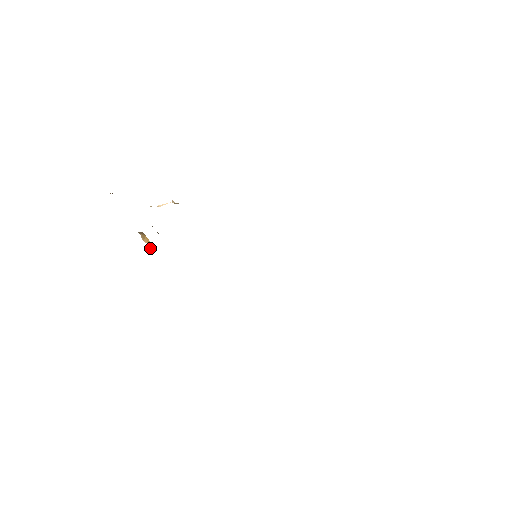
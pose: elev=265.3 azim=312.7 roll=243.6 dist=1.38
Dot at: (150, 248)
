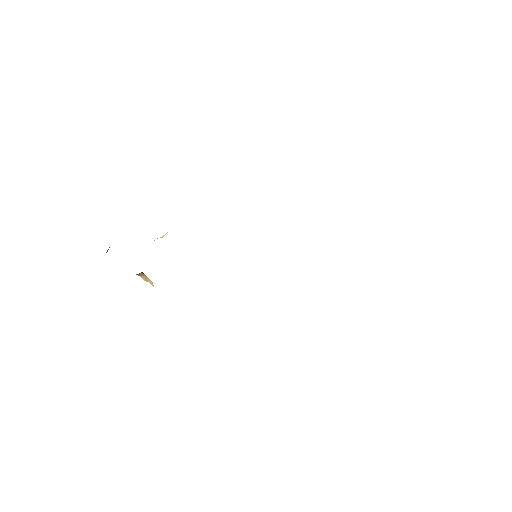
Dot at: (152, 285)
